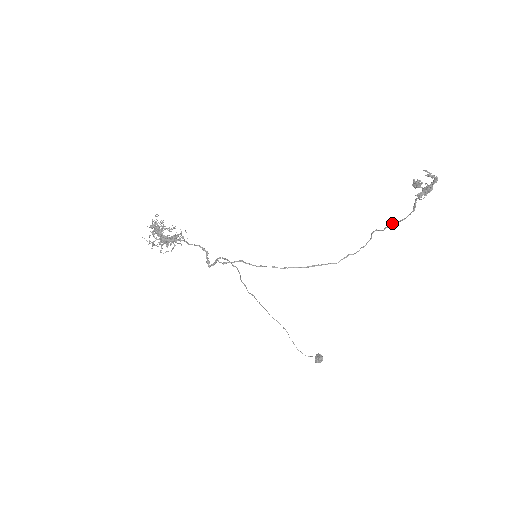
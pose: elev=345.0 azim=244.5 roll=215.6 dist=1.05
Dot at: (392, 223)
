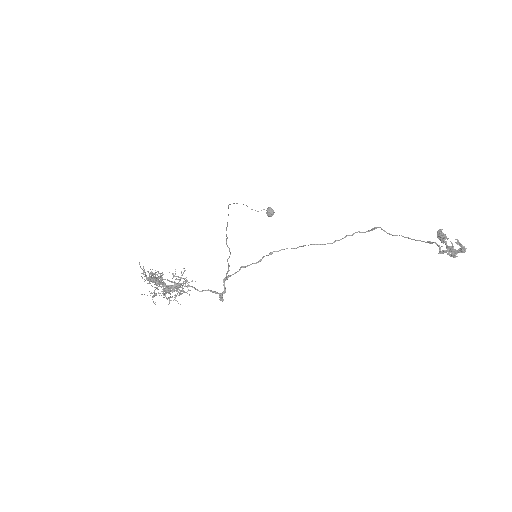
Dot at: (399, 235)
